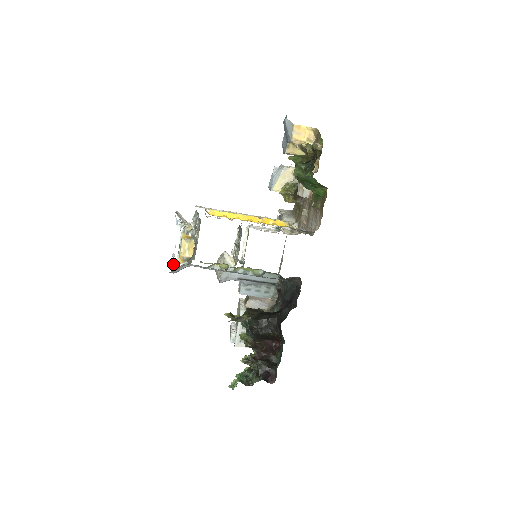
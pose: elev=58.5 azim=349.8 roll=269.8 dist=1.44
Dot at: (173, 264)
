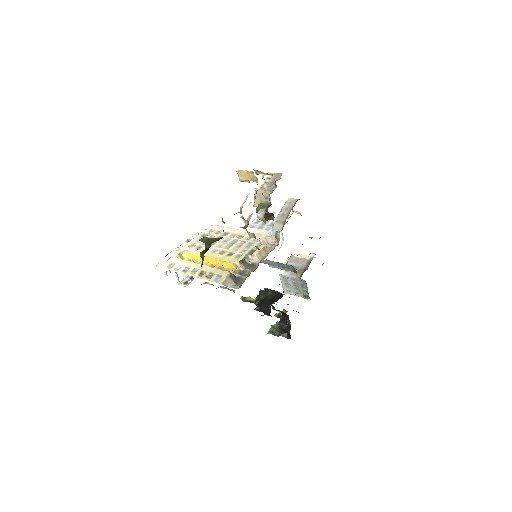
Dot at: (184, 280)
